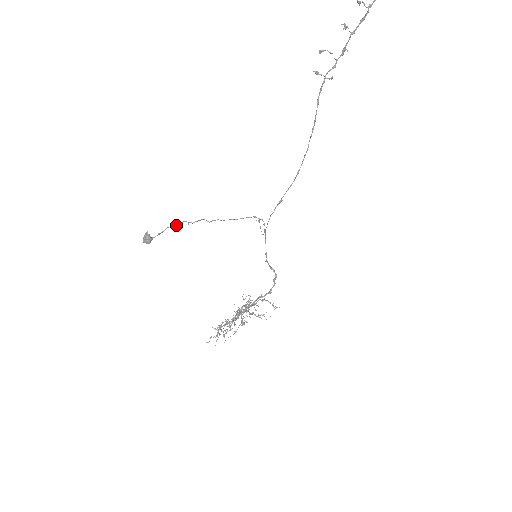
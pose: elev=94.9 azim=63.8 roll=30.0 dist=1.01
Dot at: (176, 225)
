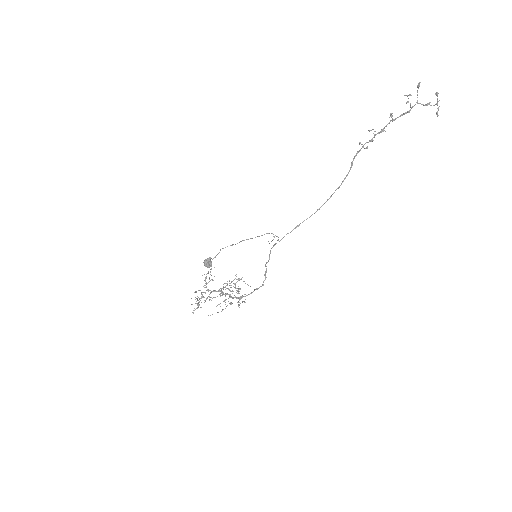
Dot at: (225, 247)
